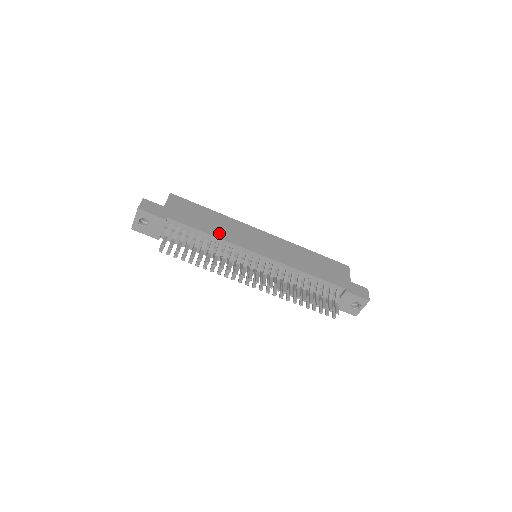
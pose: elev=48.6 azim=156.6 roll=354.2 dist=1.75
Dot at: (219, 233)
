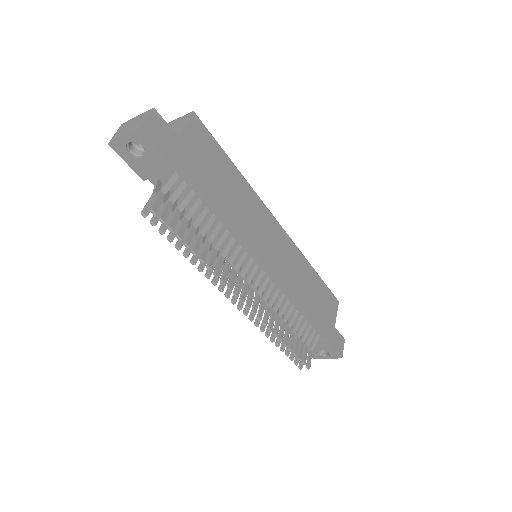
Dot at: (234, 215)
